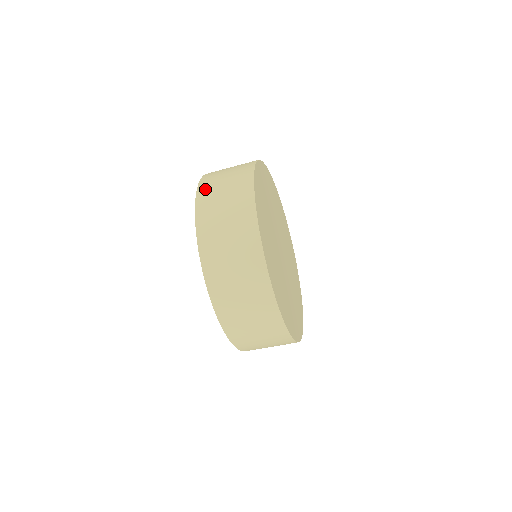
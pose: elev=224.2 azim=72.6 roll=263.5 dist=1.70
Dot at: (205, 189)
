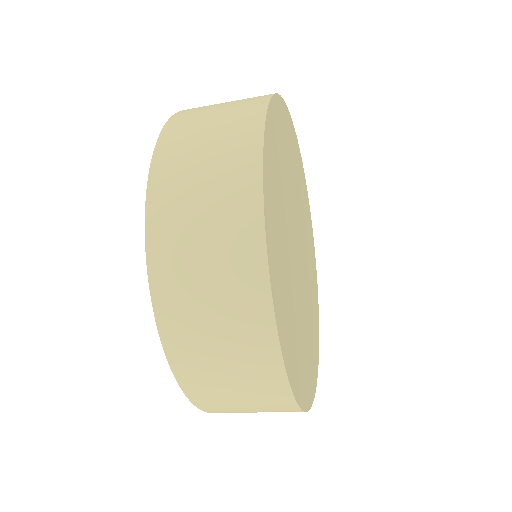
Dot at: (173, 323)
